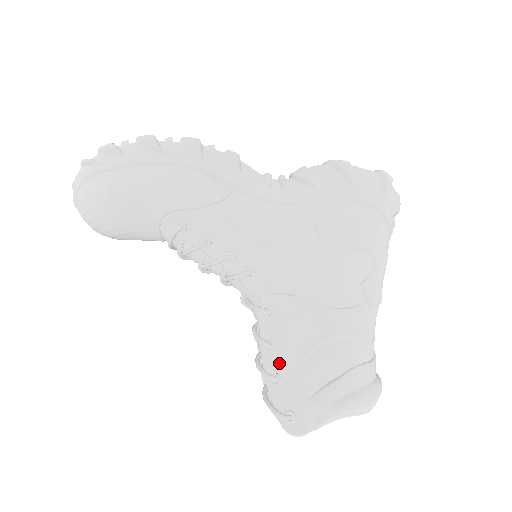
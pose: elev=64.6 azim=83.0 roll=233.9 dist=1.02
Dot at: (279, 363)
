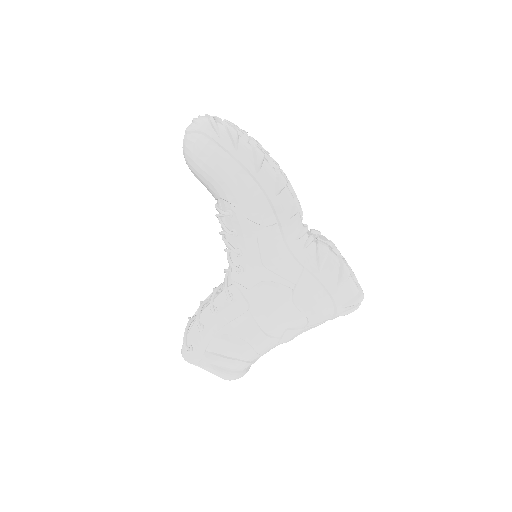
Dot at: (209, 322)
